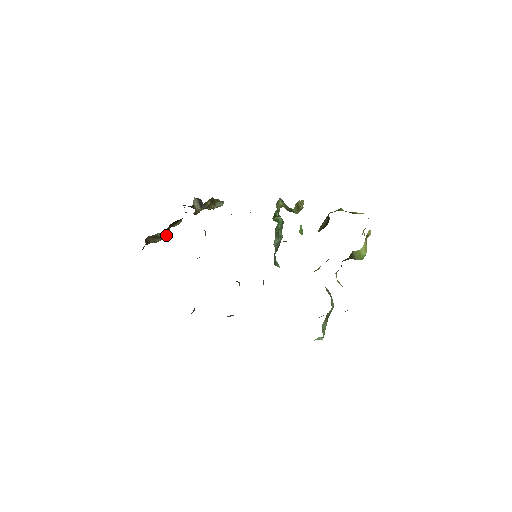
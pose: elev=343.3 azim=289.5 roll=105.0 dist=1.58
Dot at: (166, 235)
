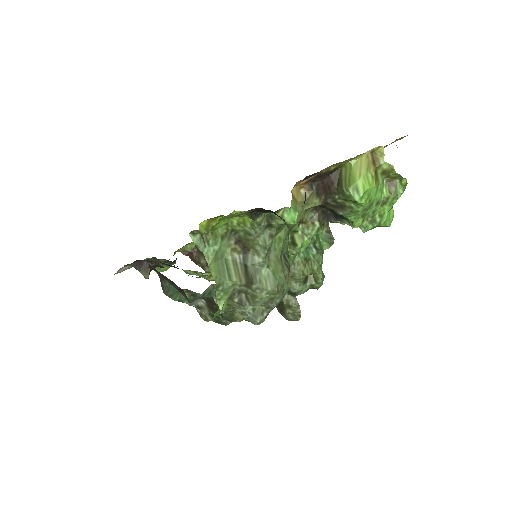
Dot at: occluded
